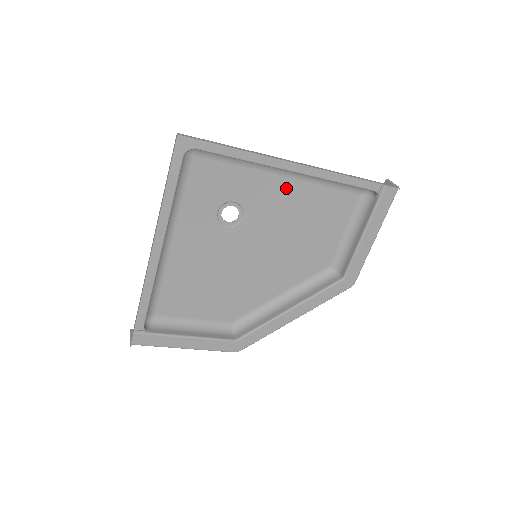
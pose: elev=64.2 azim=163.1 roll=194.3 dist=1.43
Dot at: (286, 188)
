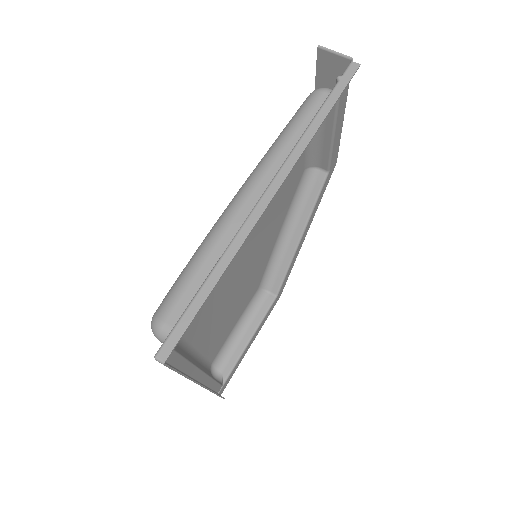
Dot at: occluded
